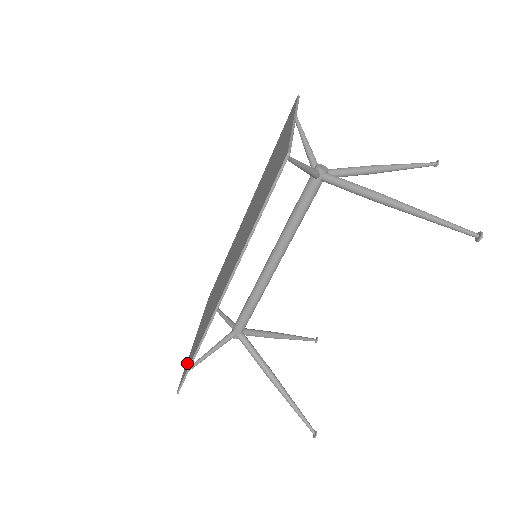
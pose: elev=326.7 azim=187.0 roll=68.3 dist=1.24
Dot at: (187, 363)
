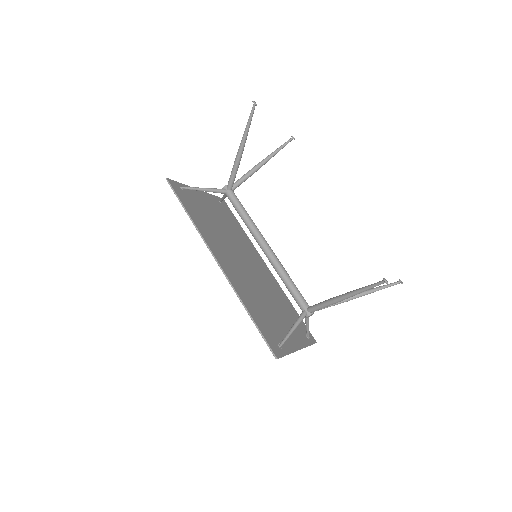
Dot at: occluded
